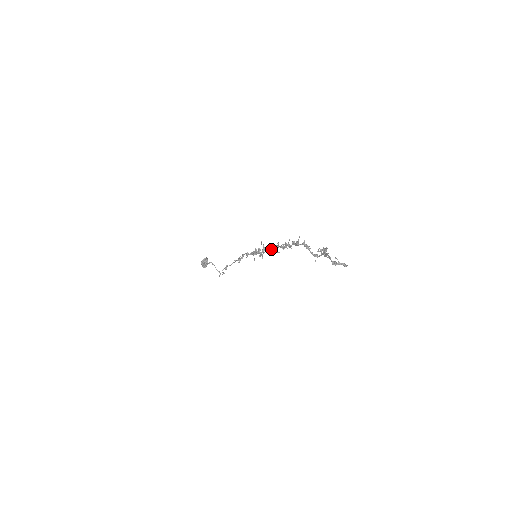
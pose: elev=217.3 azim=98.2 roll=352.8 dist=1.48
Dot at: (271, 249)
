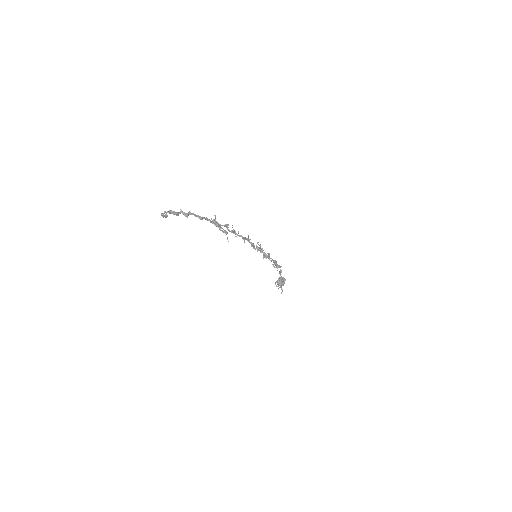
Dot at: (256, 246)
